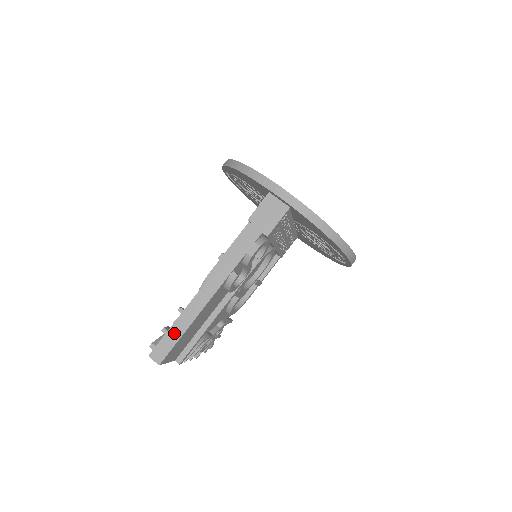
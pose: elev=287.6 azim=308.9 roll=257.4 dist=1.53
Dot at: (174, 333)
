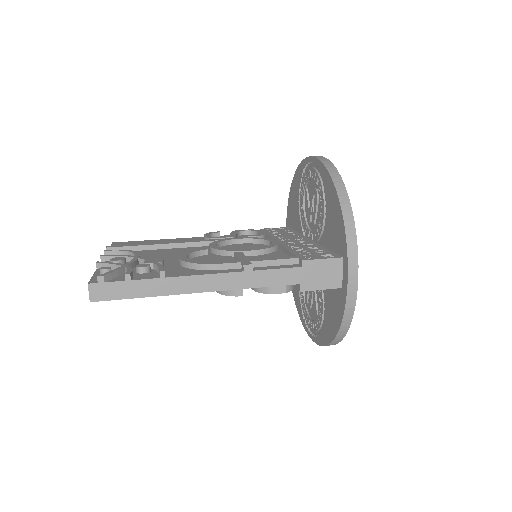
Dot at: (135, 288)
